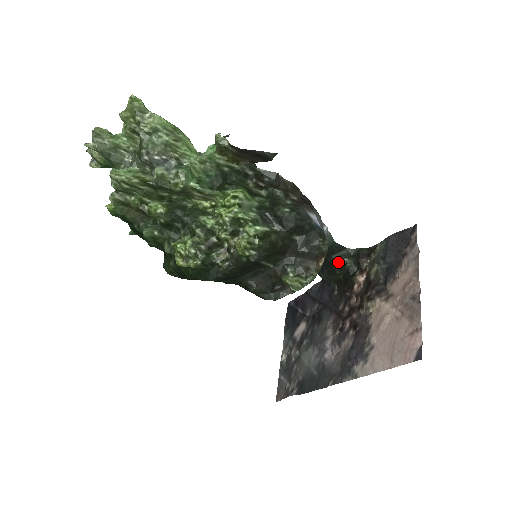
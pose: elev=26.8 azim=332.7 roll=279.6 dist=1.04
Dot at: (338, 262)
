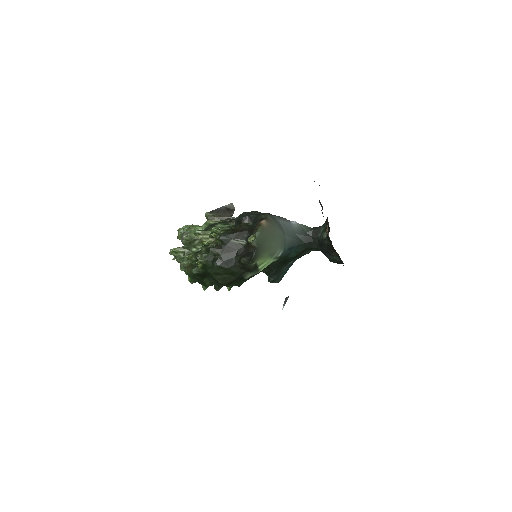
Dot at: (324, 237)
